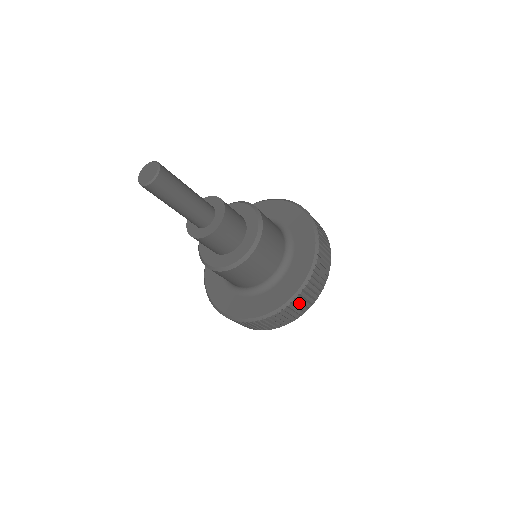
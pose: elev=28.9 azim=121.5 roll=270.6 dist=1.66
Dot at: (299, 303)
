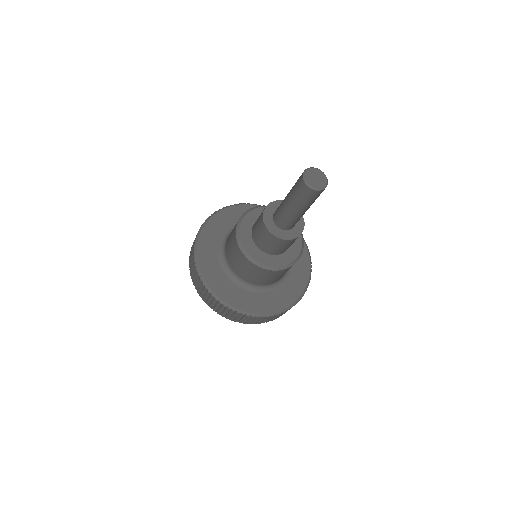
Dot at: occluded
